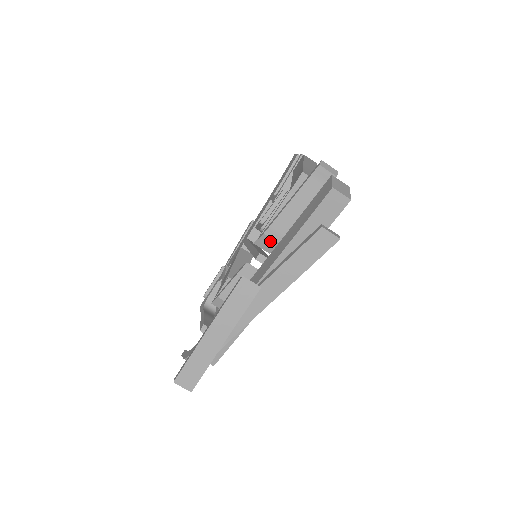
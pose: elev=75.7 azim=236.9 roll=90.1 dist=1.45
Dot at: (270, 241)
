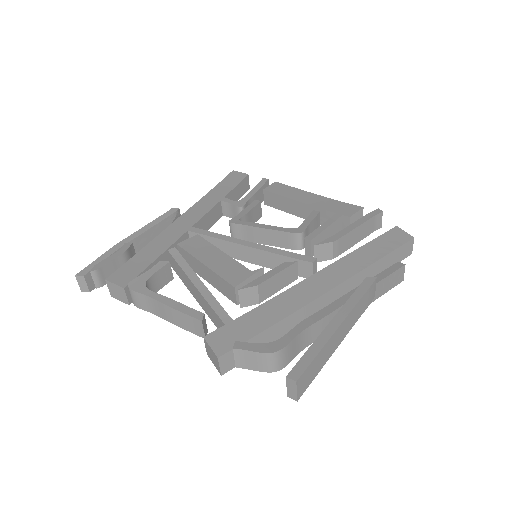
Dot at: (329, 252)
